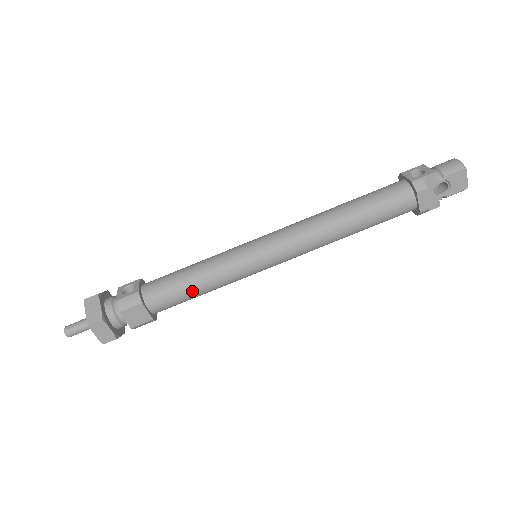
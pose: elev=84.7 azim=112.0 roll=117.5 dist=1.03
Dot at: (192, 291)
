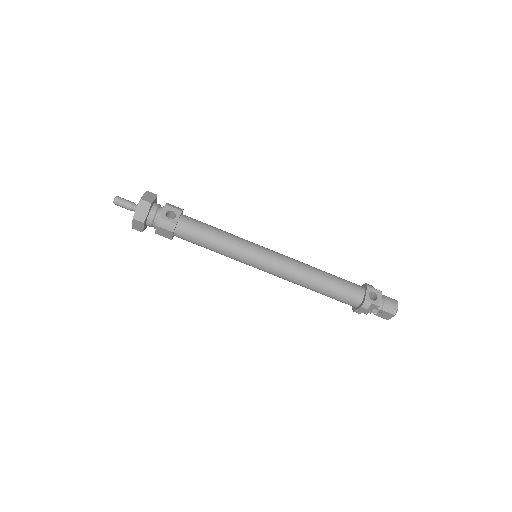
Dot at: (206, 247)
